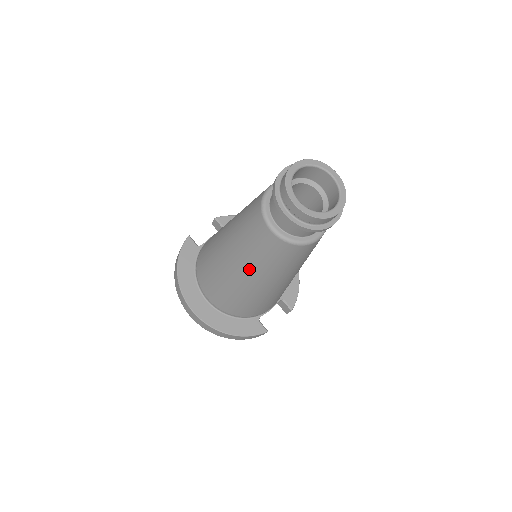
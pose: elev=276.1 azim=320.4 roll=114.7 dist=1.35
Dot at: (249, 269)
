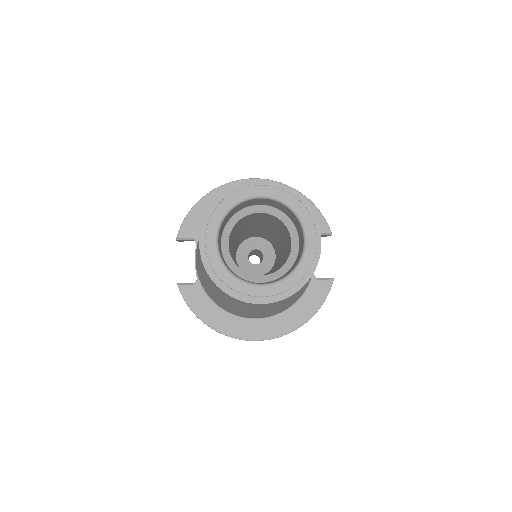
Dot at: (273, 308)
